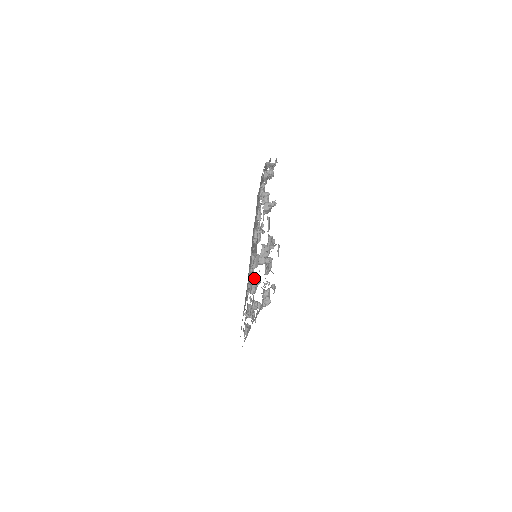
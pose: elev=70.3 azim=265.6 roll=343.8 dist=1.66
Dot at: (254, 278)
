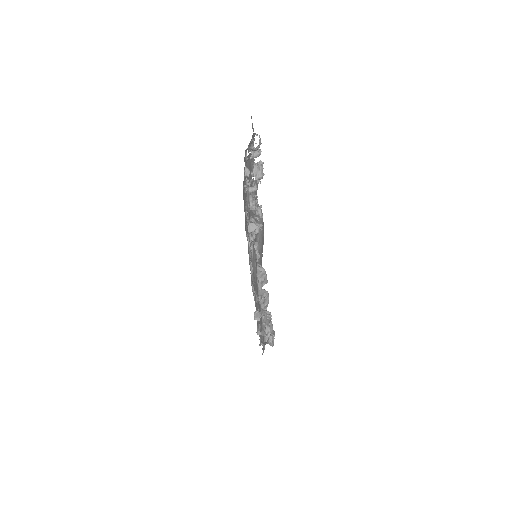
Dot at: (261, 266)
